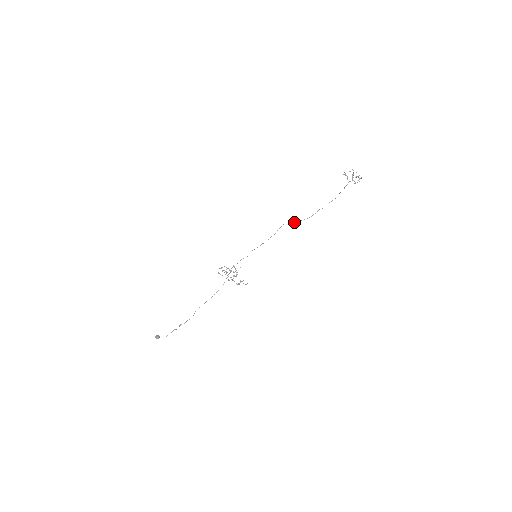
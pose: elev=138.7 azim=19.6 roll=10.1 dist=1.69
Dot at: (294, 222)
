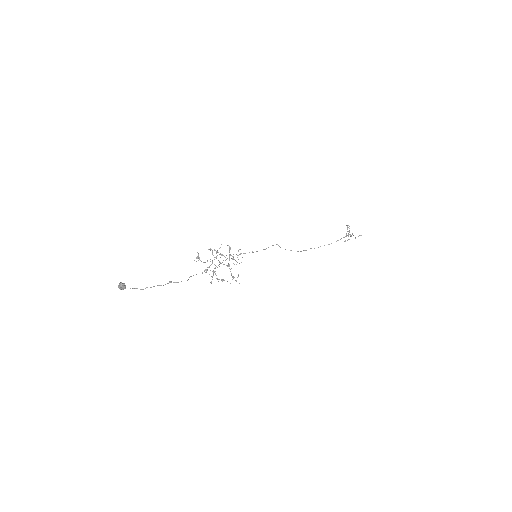
Dot at: occluded
